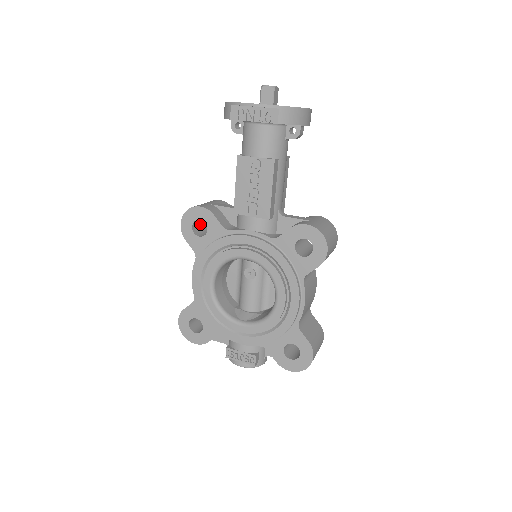
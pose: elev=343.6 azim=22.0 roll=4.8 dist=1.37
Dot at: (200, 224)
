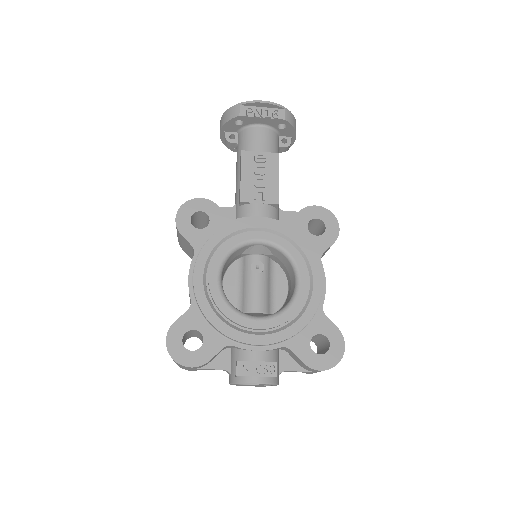
Dot at: occluded
